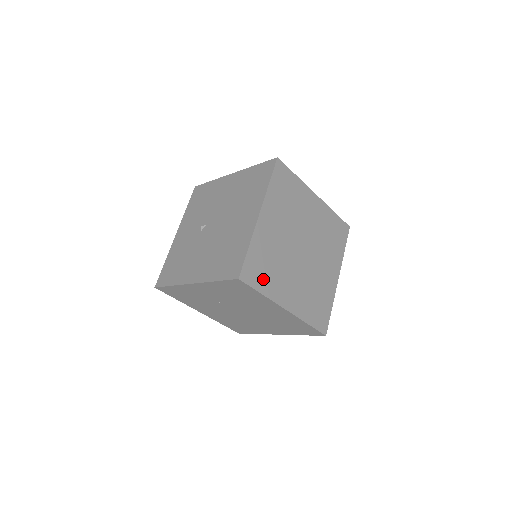
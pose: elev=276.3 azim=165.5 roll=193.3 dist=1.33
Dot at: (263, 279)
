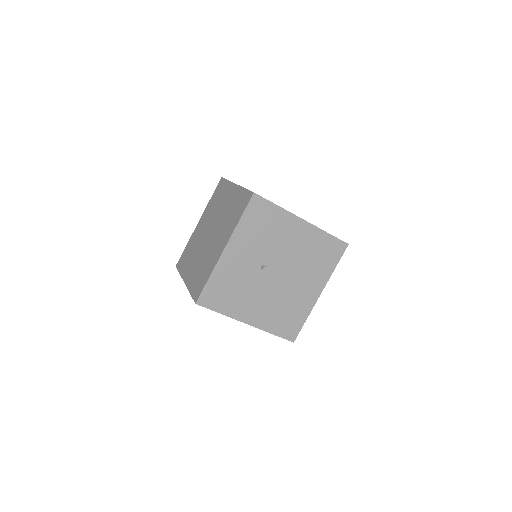
Dot at: occluded
